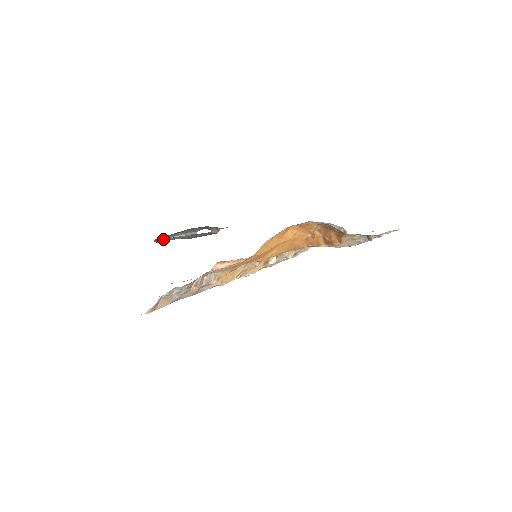
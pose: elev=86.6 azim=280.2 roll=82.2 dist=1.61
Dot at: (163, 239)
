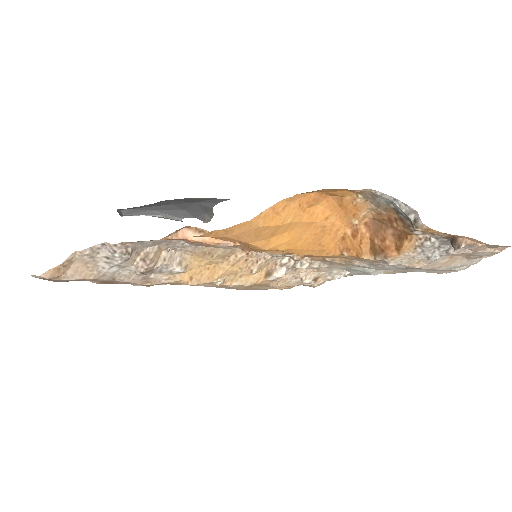
Dot at: (132, 214)
